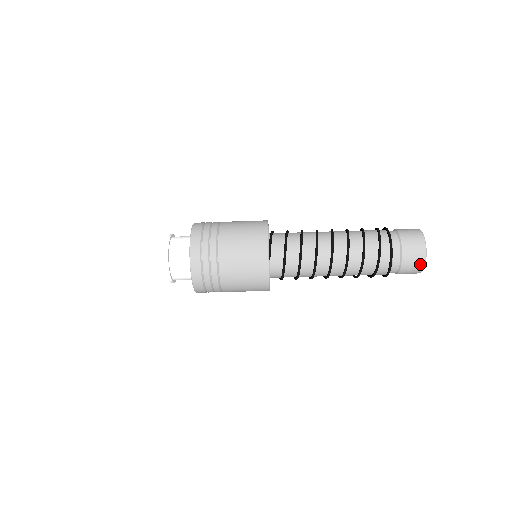
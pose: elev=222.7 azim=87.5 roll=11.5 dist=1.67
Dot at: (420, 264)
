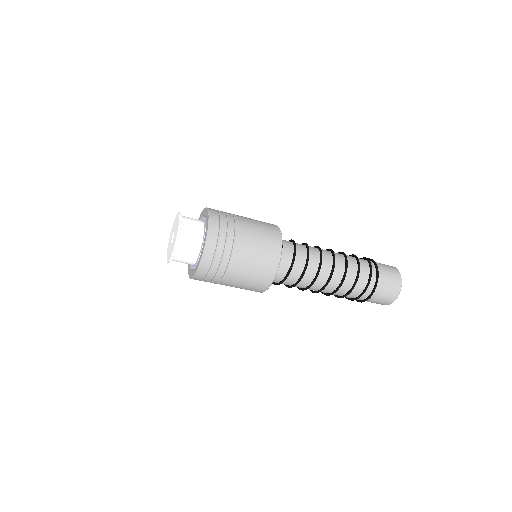
Dot at: (381, 304)
